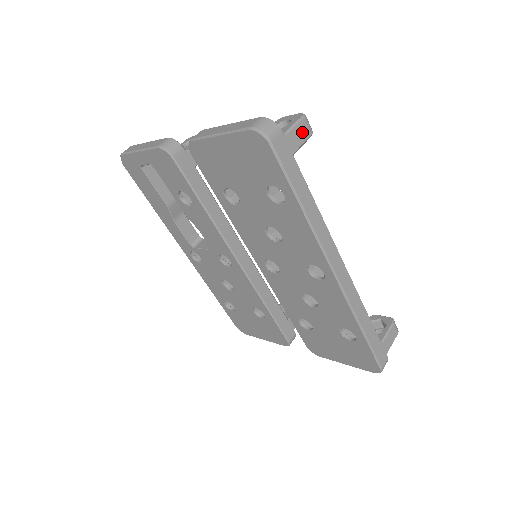
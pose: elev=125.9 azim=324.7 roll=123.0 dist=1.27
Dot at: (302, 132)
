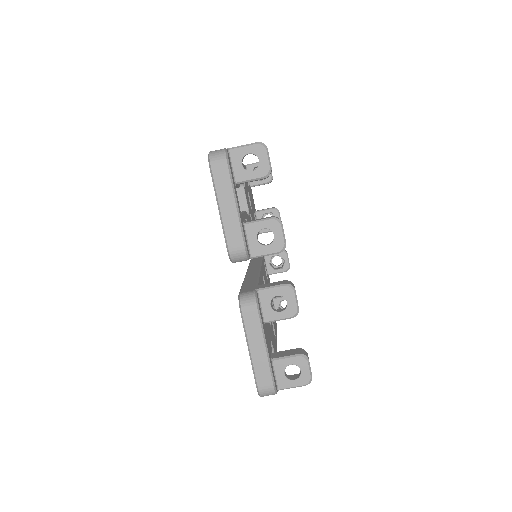
Dot at: occluded
